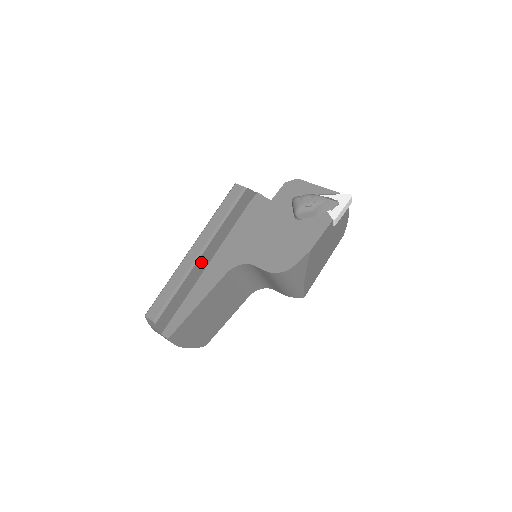
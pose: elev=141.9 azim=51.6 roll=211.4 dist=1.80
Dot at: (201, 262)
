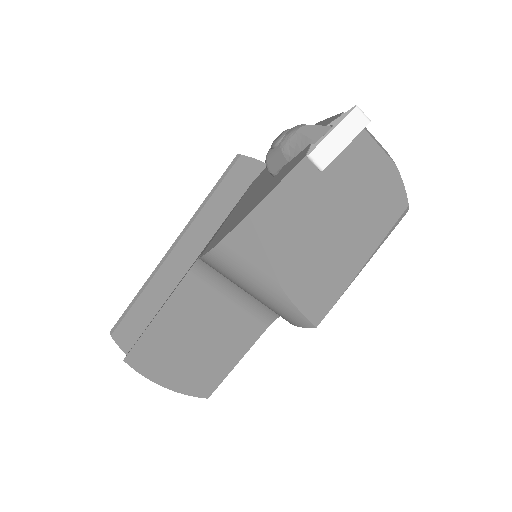
Dot at: (175, 261)
